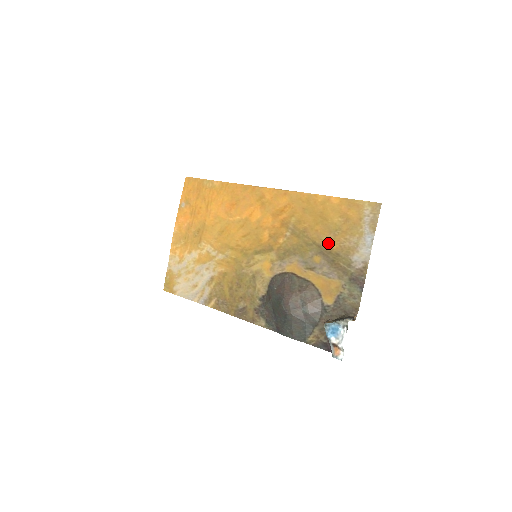
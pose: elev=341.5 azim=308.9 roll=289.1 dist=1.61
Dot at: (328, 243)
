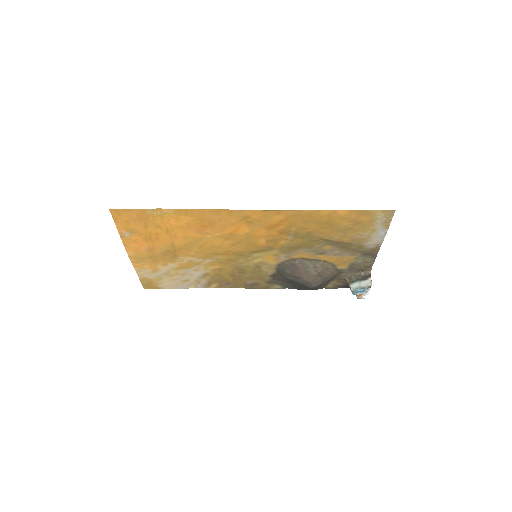
Dot at: (338, 238)
